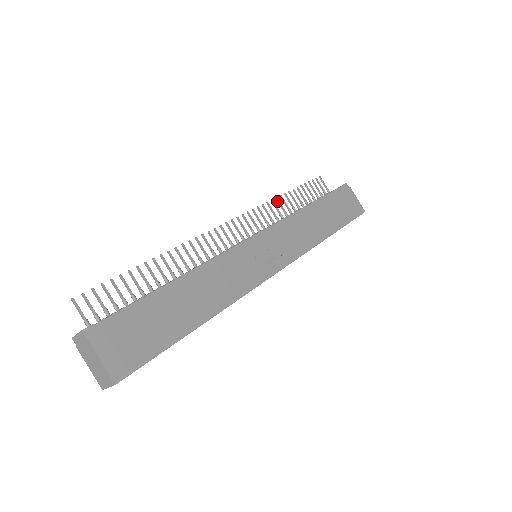
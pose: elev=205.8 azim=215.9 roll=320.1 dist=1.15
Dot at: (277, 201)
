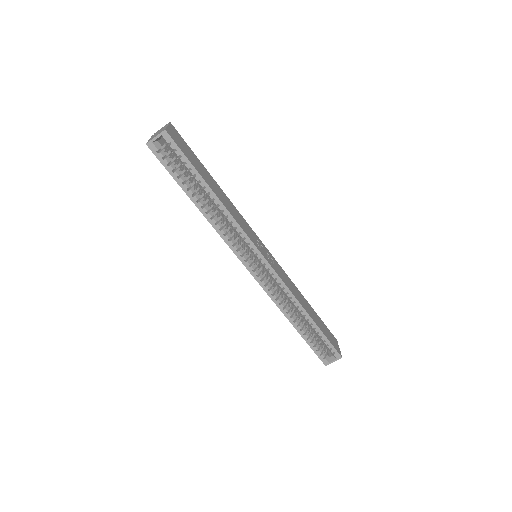
Dot at: occluded
